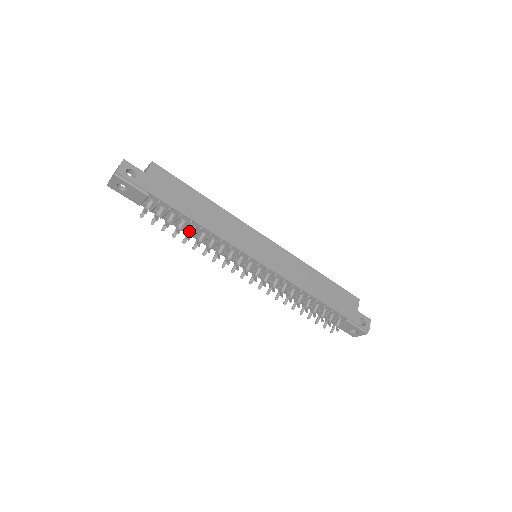
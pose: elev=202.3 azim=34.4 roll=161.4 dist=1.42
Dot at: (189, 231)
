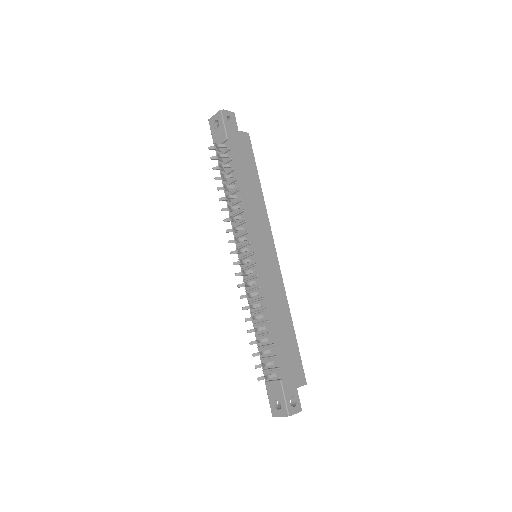
Dot at: (229, 185)
